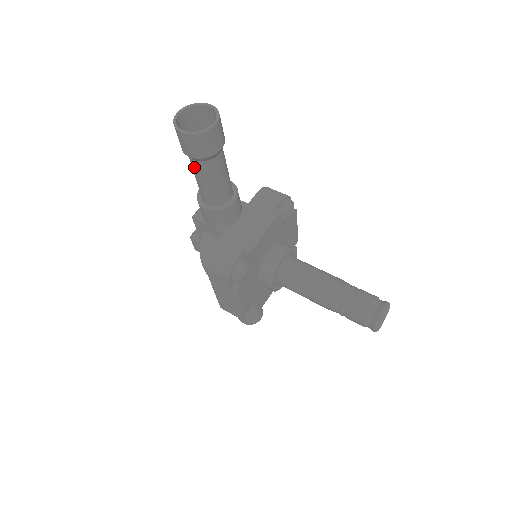
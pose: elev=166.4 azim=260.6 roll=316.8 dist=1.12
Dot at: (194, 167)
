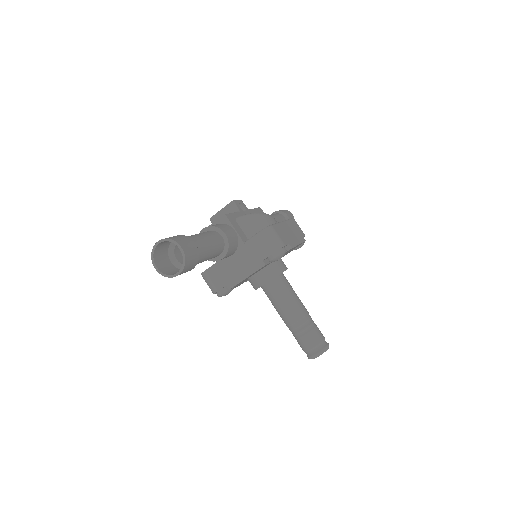
Dot at: (179, 256)
